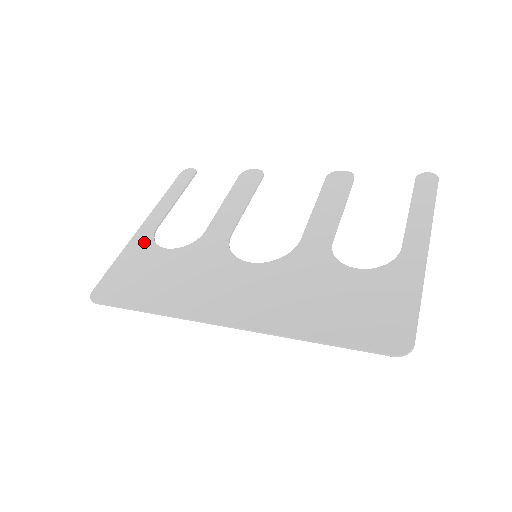
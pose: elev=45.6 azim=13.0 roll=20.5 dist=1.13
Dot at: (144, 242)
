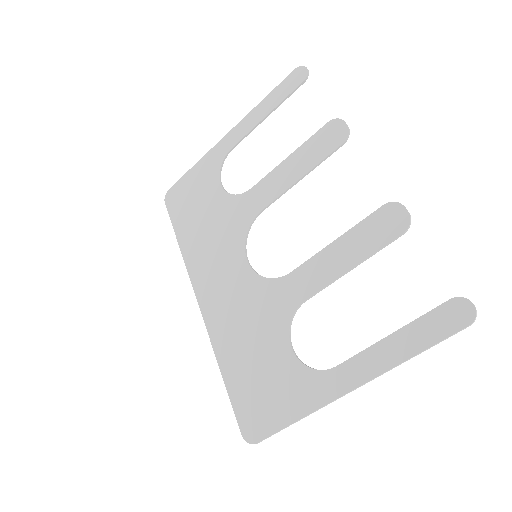
Dot at: (215, 161)
